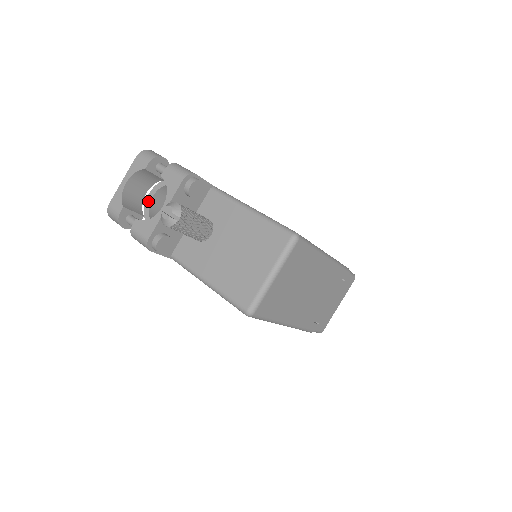
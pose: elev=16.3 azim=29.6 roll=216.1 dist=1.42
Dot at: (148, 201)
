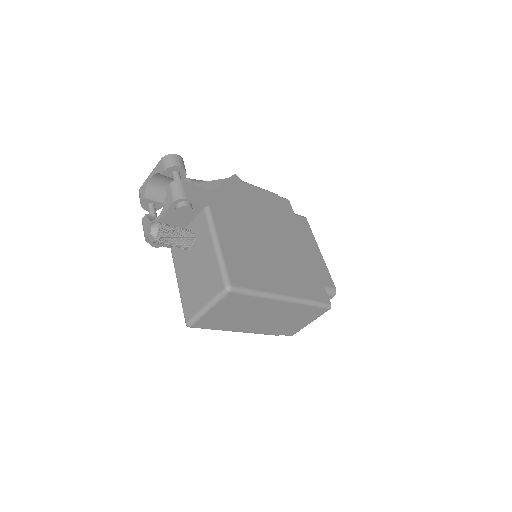
Dot at: occluded
